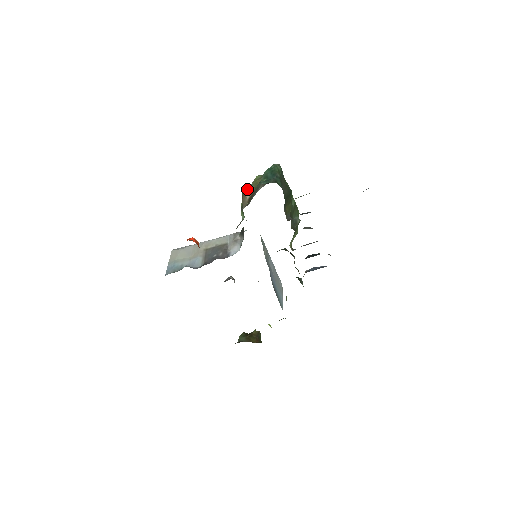
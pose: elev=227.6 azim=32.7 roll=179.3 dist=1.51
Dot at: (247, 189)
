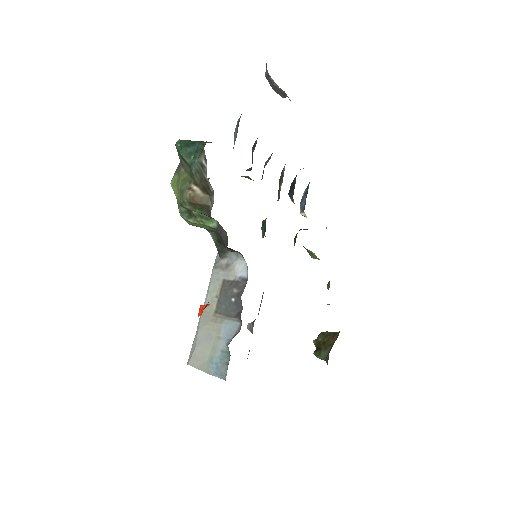
Dot at: (186, 191)
